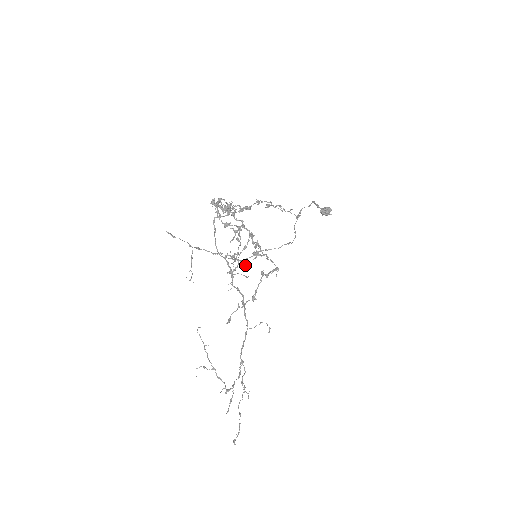
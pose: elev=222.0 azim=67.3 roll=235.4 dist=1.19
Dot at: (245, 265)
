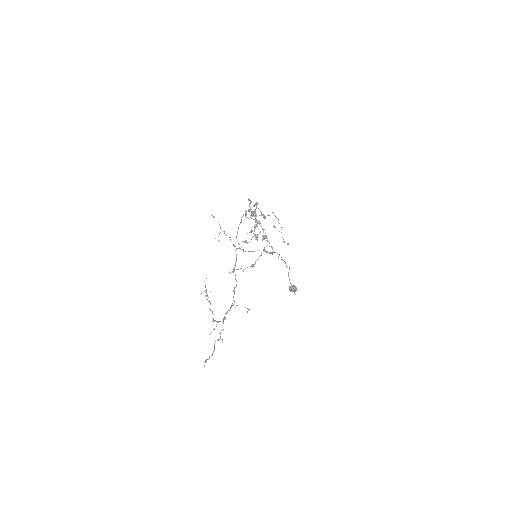
Dot at: occluded
